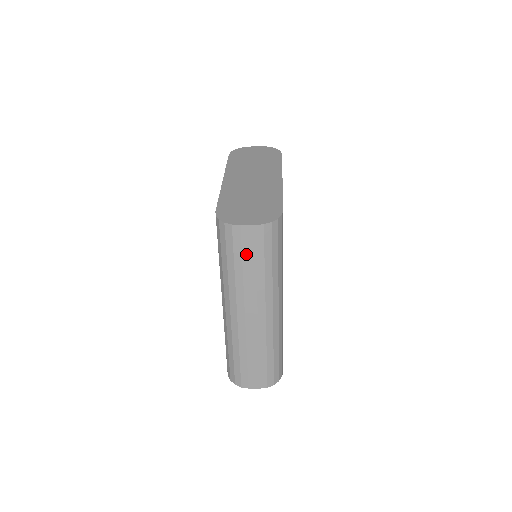
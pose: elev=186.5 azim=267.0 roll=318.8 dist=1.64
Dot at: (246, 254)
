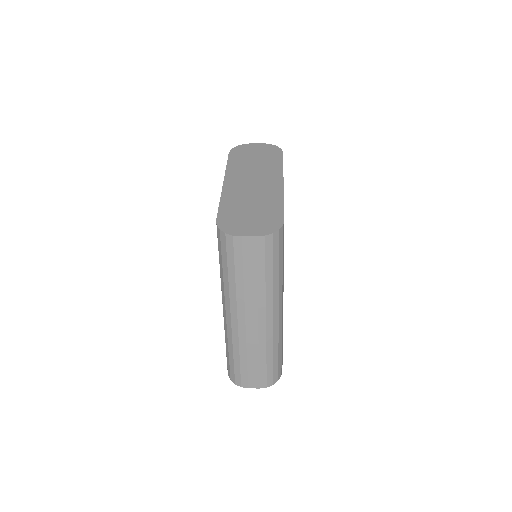
Dot at: (247, 264)
